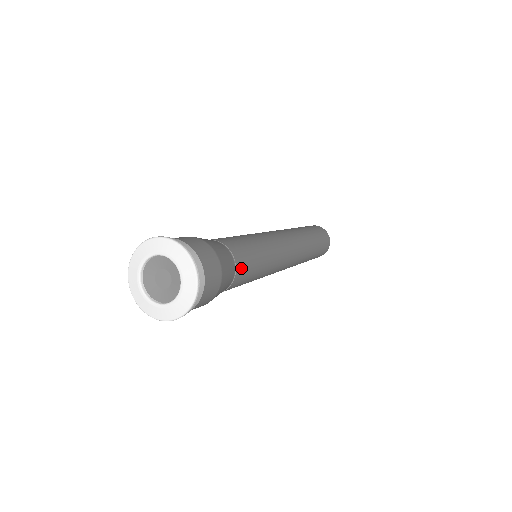
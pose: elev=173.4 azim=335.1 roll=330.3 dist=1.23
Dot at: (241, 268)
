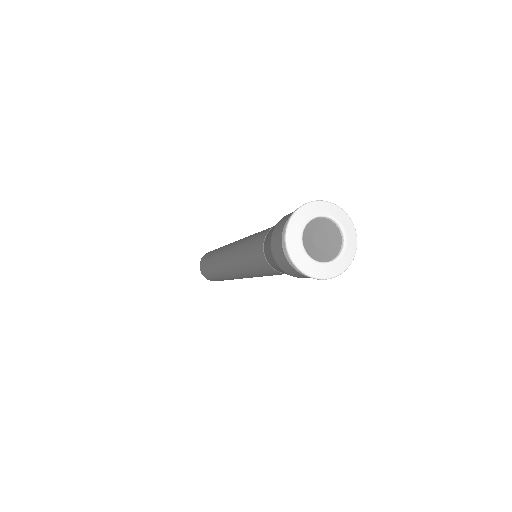
Dot at: occluded
